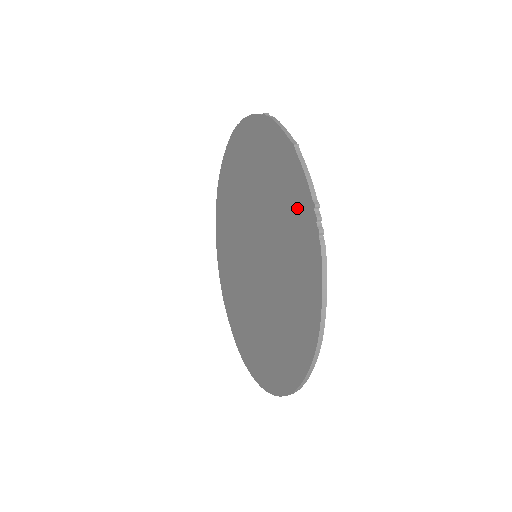
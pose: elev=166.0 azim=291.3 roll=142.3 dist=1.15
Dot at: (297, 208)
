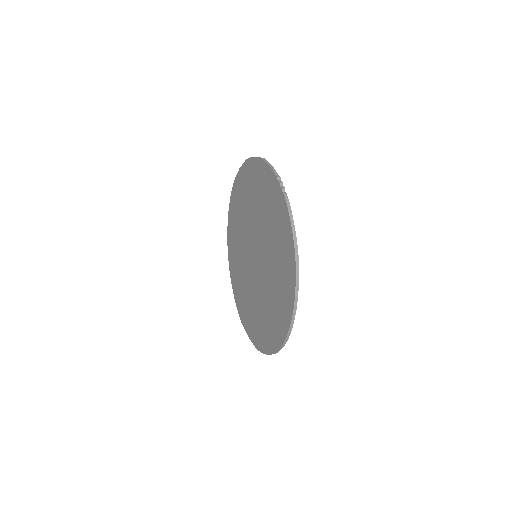
Dot at: (270, 190)
